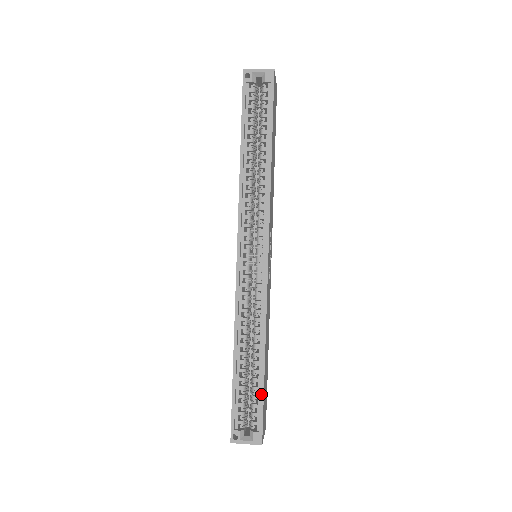
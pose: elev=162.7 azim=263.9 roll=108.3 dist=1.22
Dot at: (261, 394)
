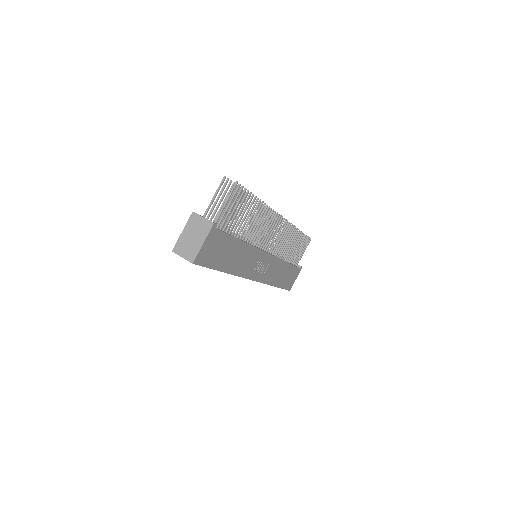
Dot at: occluded
